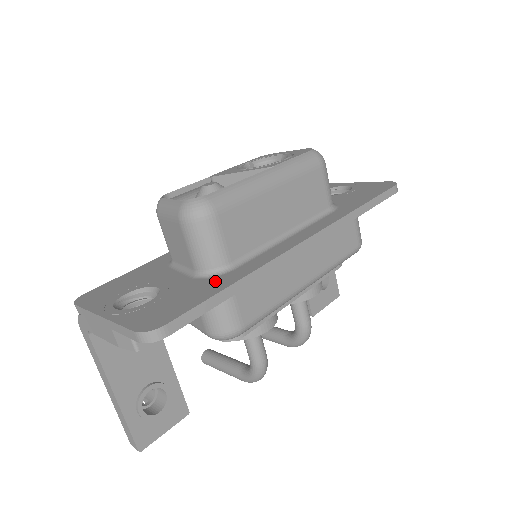
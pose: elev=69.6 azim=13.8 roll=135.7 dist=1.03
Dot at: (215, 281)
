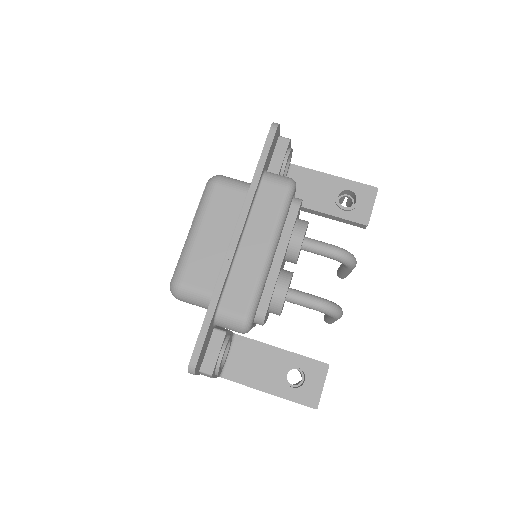
Dot at: occluded
